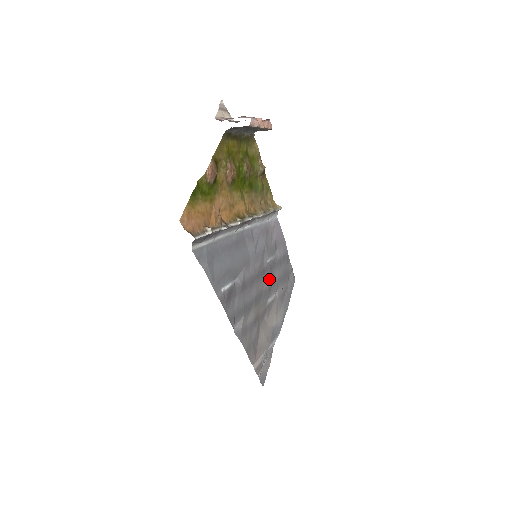
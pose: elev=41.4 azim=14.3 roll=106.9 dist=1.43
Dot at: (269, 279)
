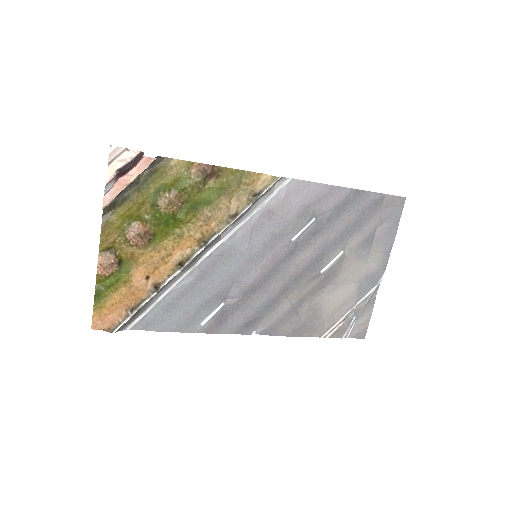
Dot at: (310, 251)
